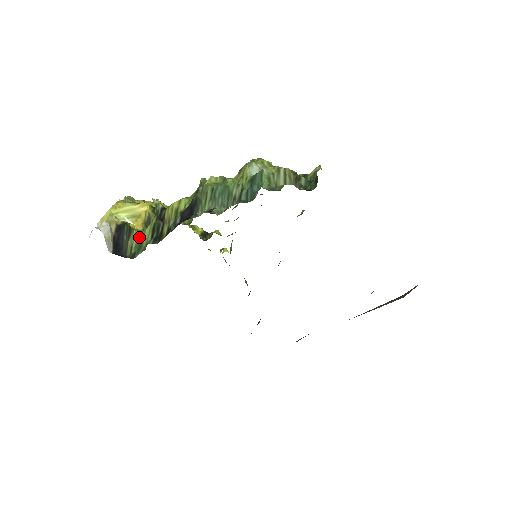
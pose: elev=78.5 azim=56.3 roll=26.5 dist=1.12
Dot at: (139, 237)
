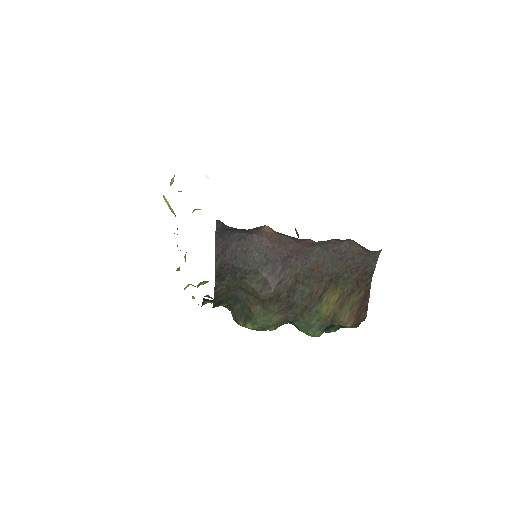
Dot at: occluded
